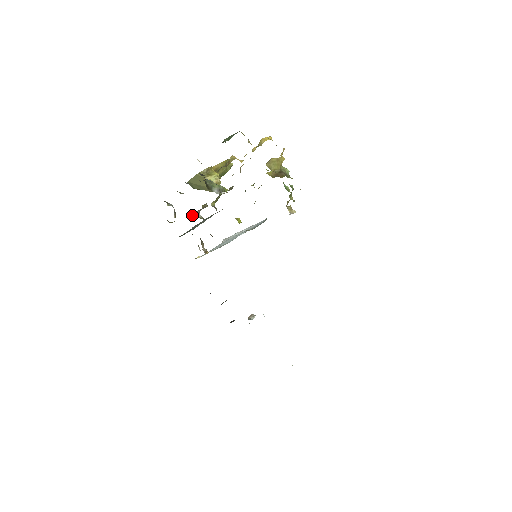
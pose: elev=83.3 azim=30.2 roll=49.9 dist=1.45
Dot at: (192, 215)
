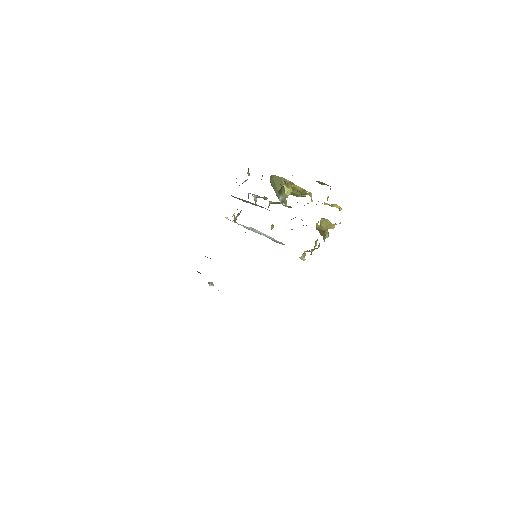
Dot at: (253, 194)
